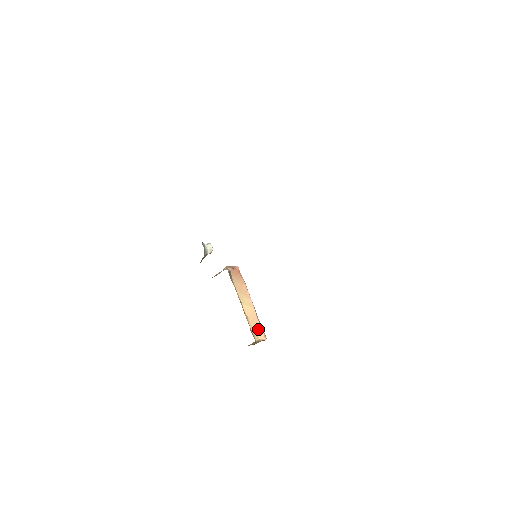
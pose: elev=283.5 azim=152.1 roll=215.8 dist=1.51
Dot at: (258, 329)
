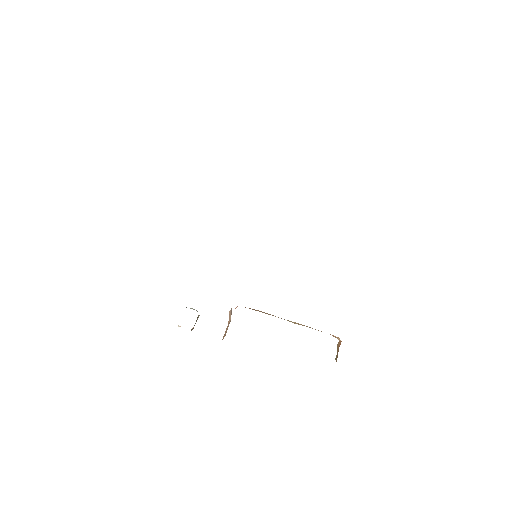
Dot at: occluded
